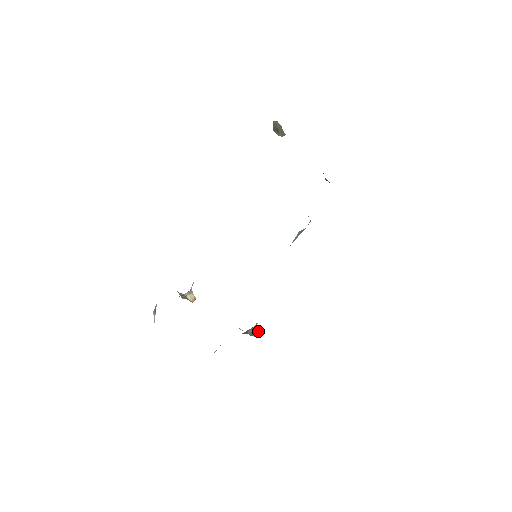
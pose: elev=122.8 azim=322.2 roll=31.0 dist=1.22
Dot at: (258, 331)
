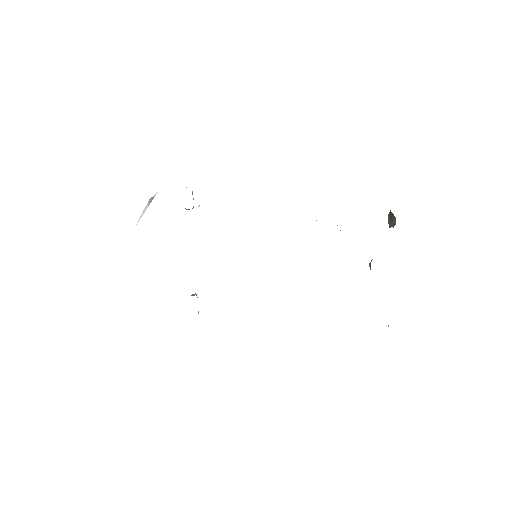
Dot at: occluded
